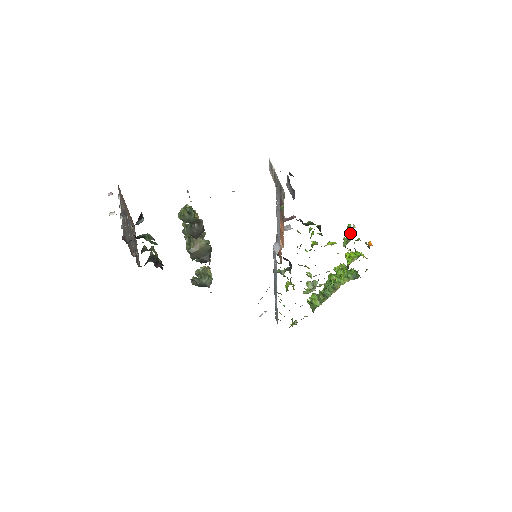
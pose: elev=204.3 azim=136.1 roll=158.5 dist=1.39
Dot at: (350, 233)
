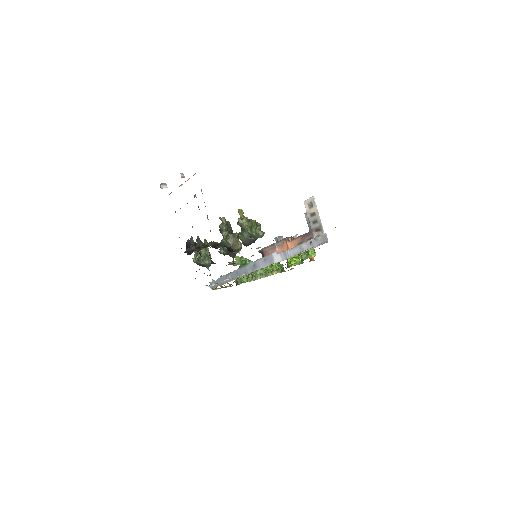
Dot at: (312, 252)
